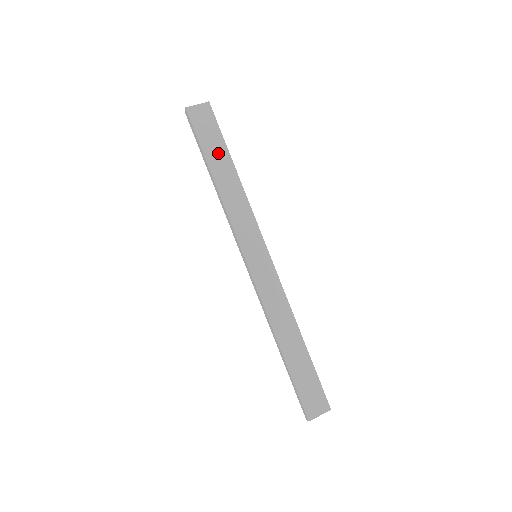
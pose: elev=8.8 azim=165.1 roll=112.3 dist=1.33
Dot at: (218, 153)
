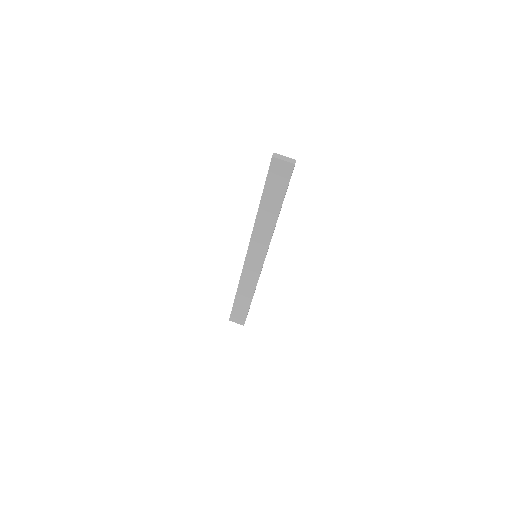
Dot at: (274, 198)
